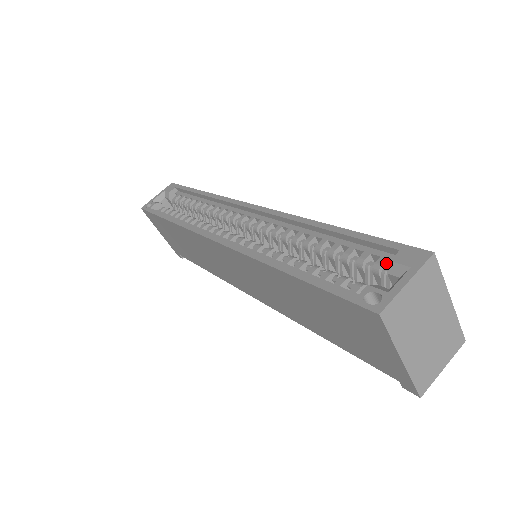
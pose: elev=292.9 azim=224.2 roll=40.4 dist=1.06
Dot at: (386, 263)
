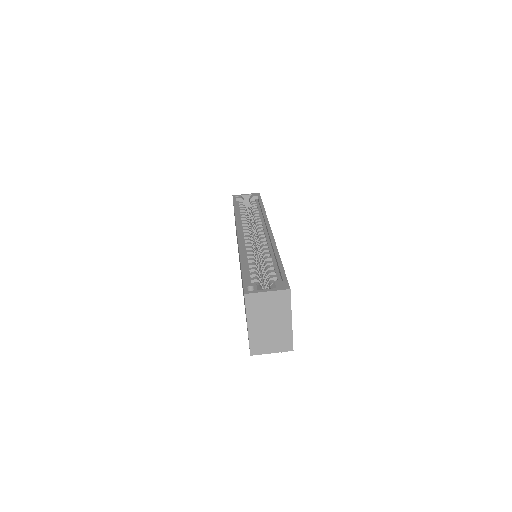
Dot at: occluded
